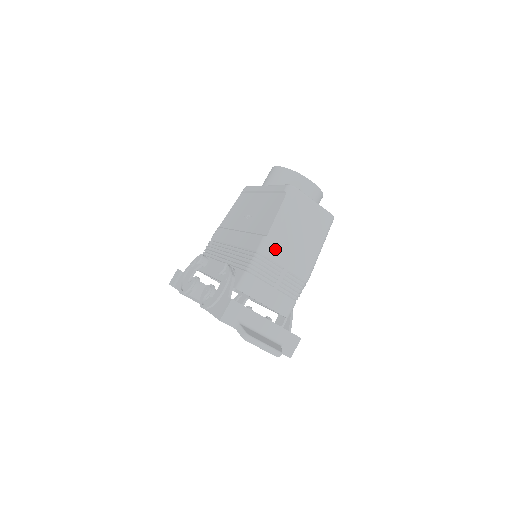
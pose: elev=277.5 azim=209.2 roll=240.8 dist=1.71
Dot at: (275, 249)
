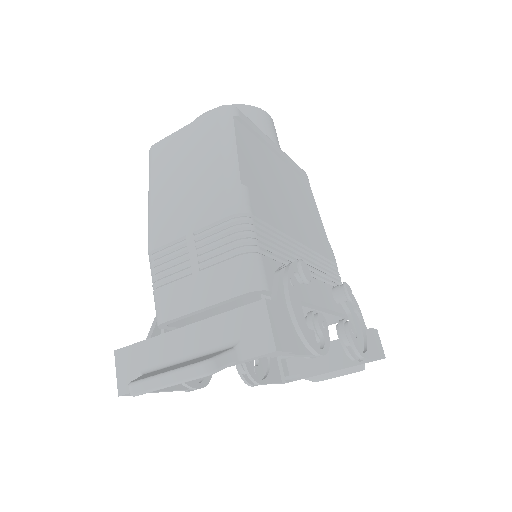
Dot at: (159, 230)
